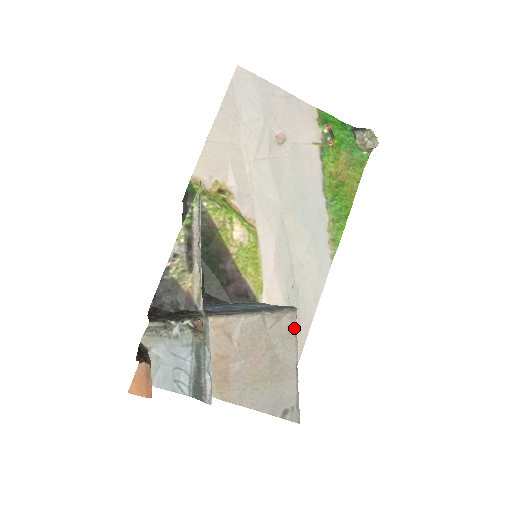
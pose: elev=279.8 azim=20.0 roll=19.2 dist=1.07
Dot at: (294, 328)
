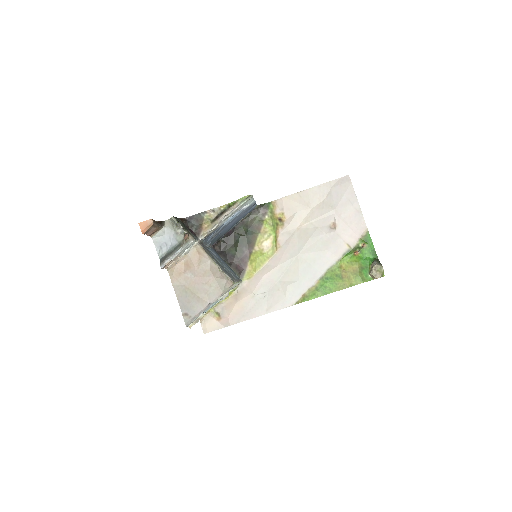
Dot at: (226, 289)
